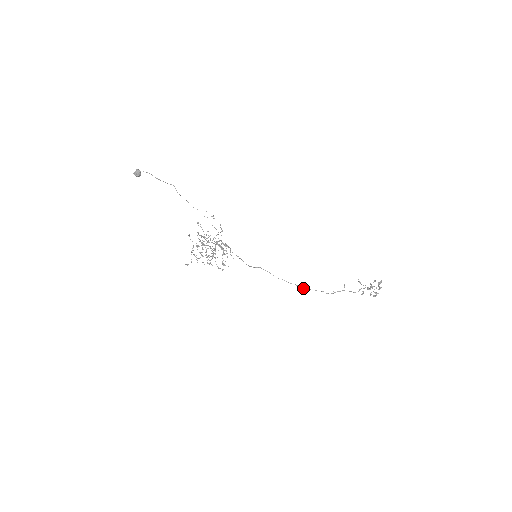
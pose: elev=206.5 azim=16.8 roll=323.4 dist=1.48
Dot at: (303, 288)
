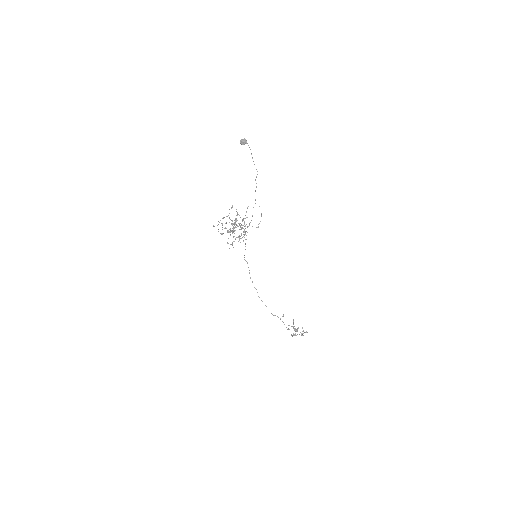
Dot at: (259, 297)
